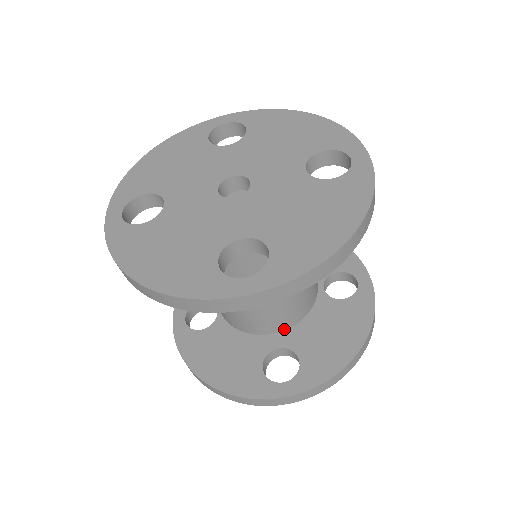
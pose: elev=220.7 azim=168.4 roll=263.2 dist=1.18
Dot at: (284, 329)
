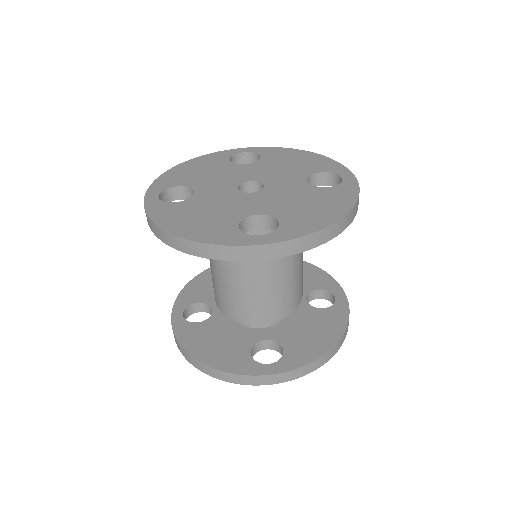
Dot at: (273, 321)
